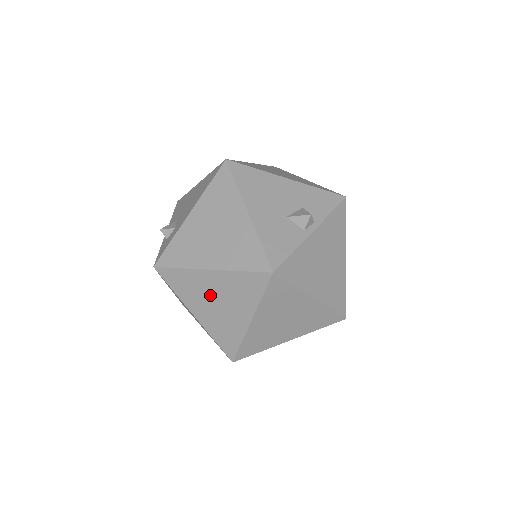
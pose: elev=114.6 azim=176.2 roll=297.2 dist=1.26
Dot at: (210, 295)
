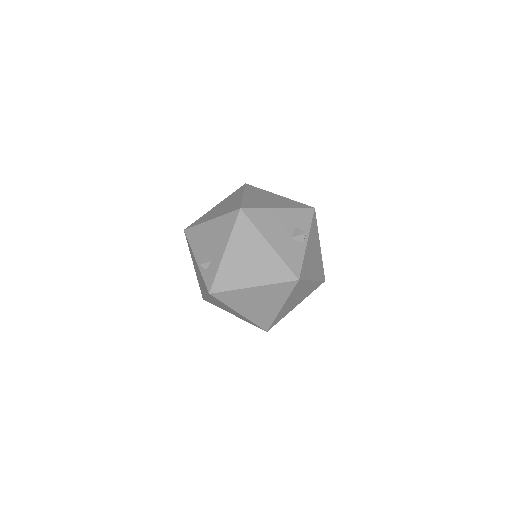
Dot at: (253, 300)
